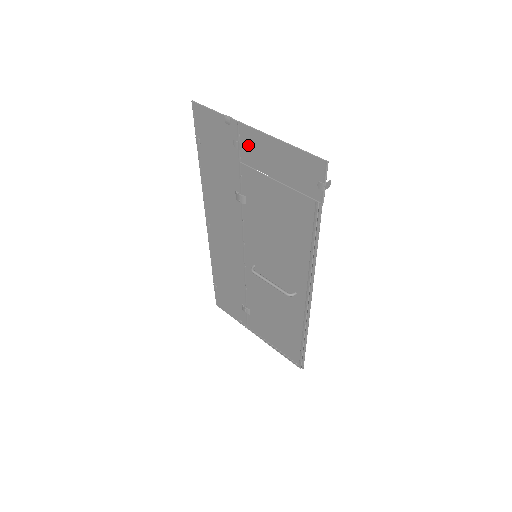
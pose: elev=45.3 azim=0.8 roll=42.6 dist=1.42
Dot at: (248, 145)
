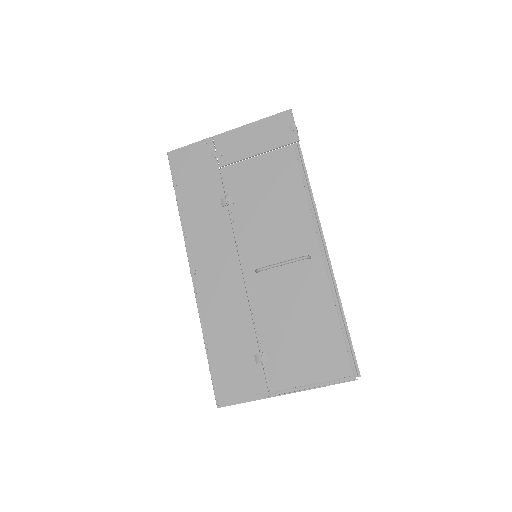
Dot at: (225, 147)
